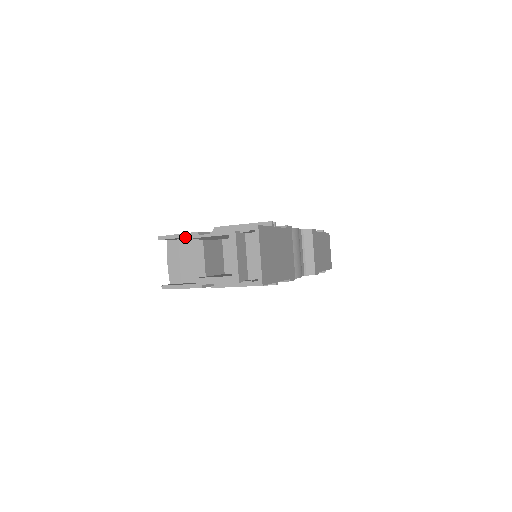
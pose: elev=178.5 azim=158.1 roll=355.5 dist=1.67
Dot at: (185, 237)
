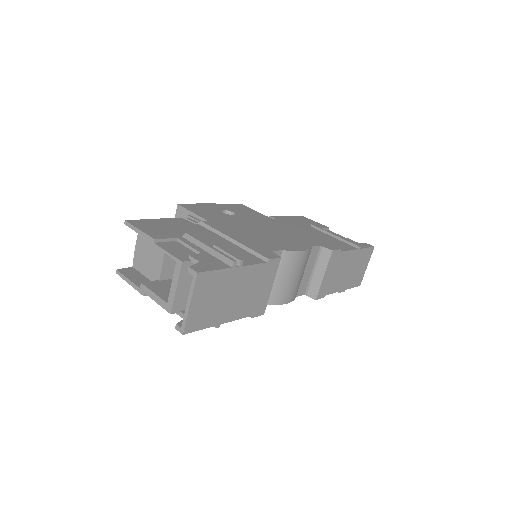
Dot at: (144, 237)
